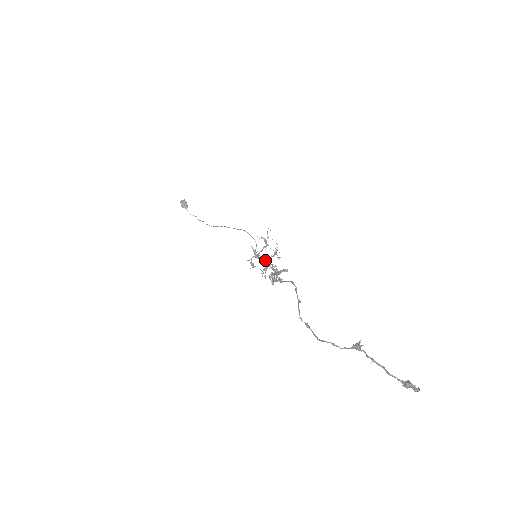
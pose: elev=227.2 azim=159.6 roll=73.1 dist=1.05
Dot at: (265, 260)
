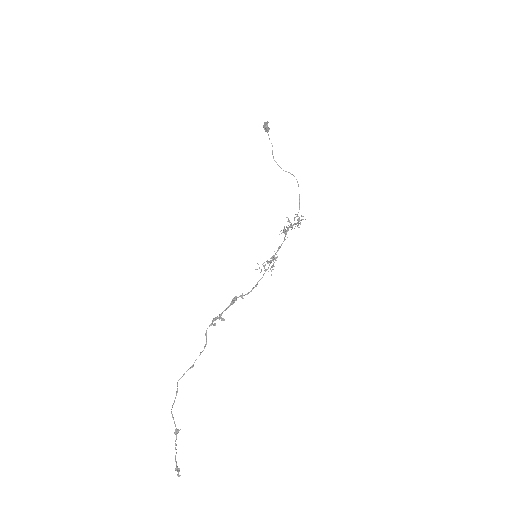
Dot at: (279, 248)
